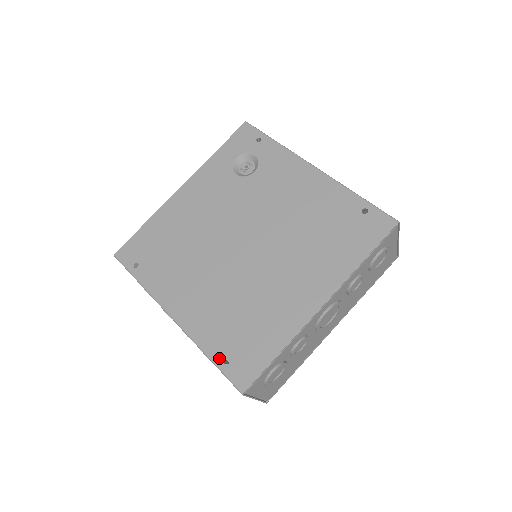
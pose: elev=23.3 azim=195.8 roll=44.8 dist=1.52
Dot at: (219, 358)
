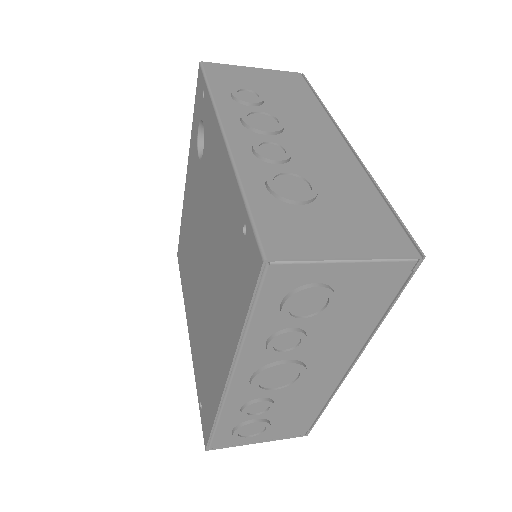
Dot at: (199, 399)
